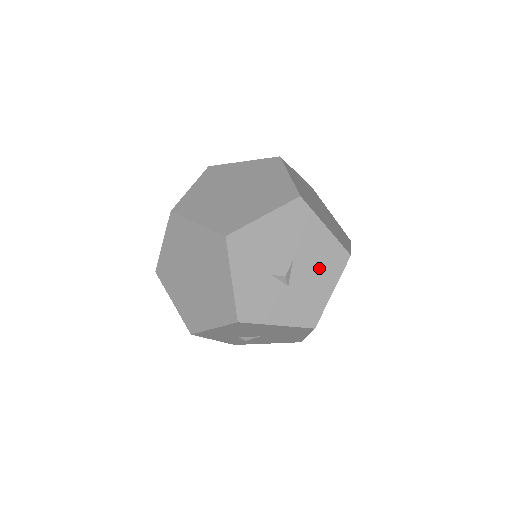
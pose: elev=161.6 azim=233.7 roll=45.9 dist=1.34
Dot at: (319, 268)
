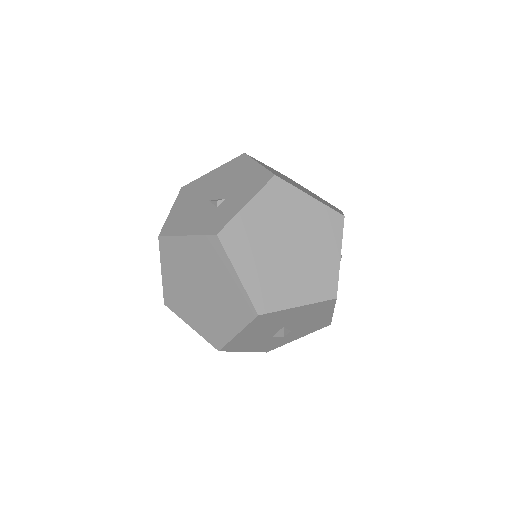
Dot at: (310, 316)
